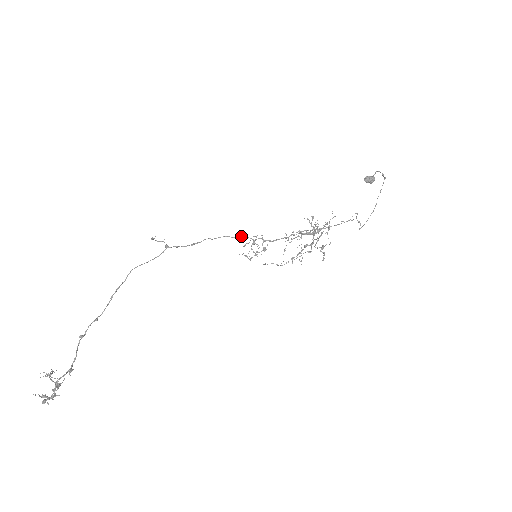
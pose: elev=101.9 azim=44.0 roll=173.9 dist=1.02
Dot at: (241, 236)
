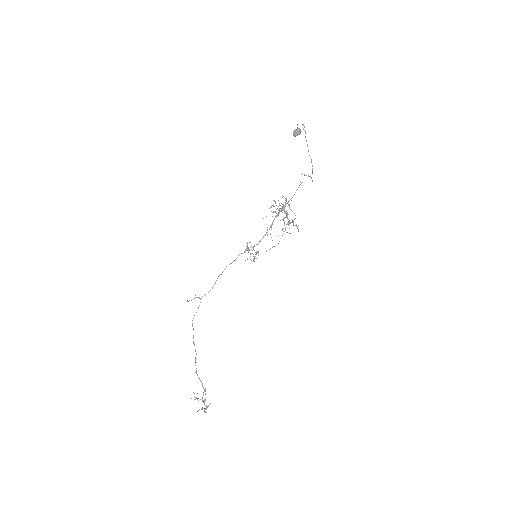
Dot at: occluded
